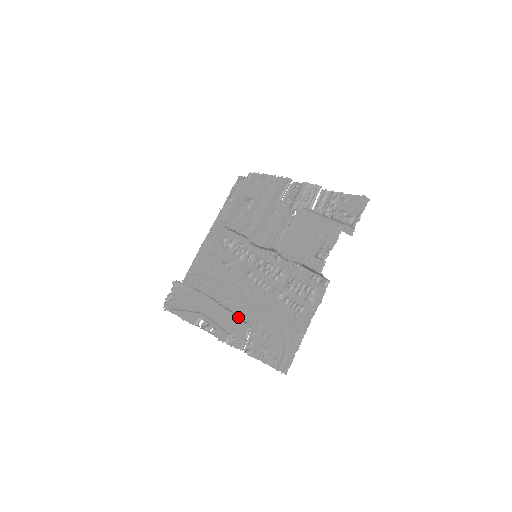
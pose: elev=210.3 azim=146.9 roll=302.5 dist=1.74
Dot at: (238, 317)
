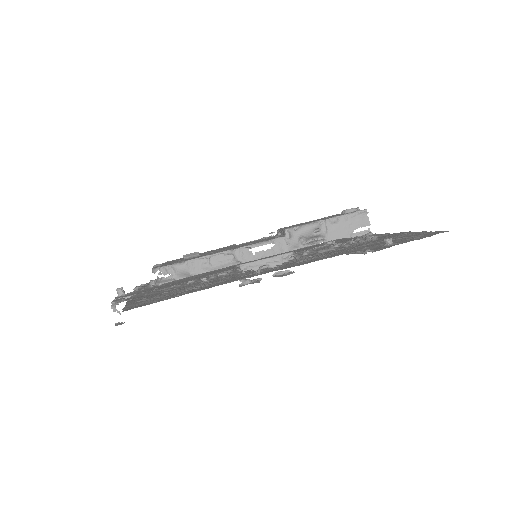
Dot at: occluded
